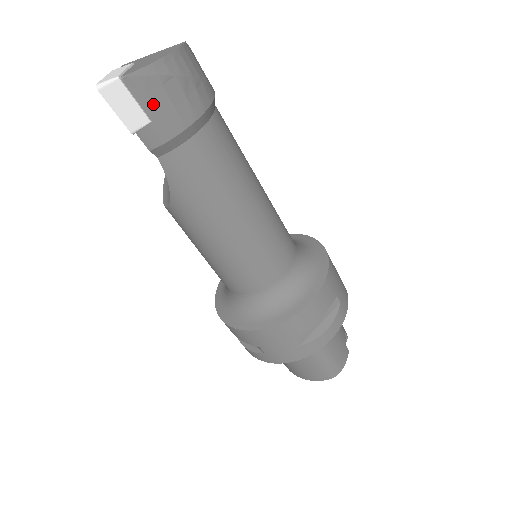
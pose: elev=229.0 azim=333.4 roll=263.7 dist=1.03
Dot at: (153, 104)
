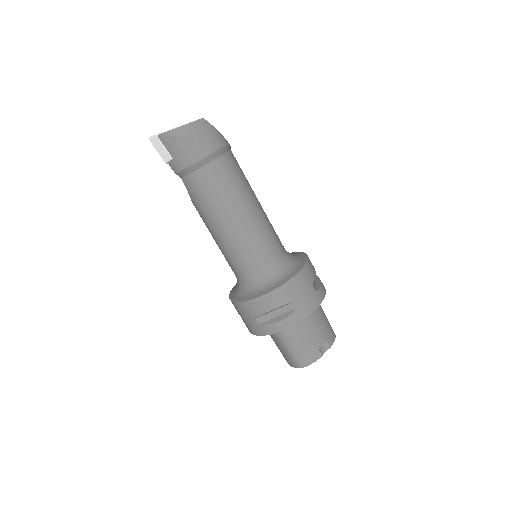
Dot at: (173, 150)
